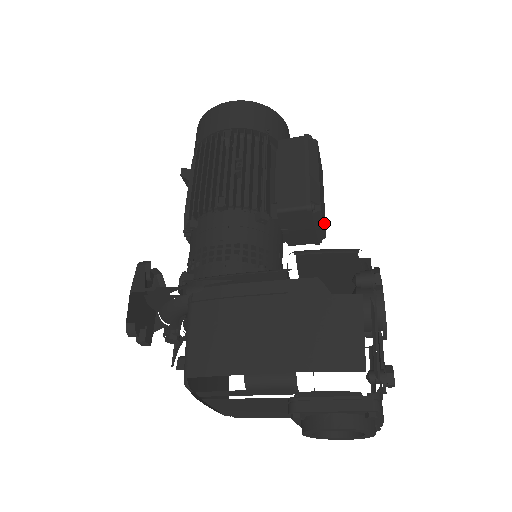
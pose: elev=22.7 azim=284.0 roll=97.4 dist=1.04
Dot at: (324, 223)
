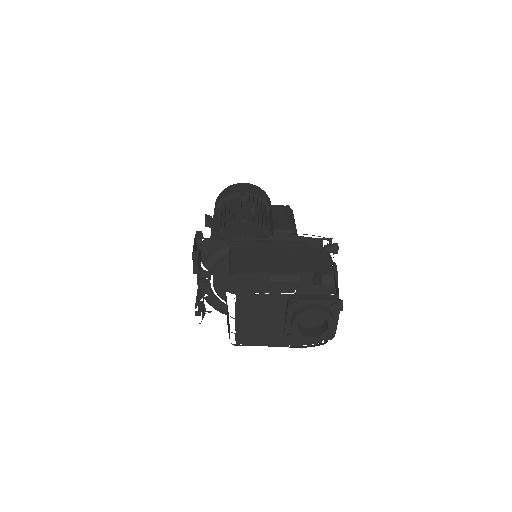
Dot at: occluded
